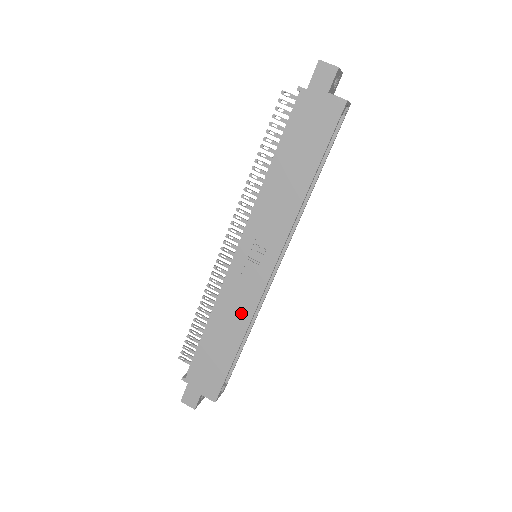
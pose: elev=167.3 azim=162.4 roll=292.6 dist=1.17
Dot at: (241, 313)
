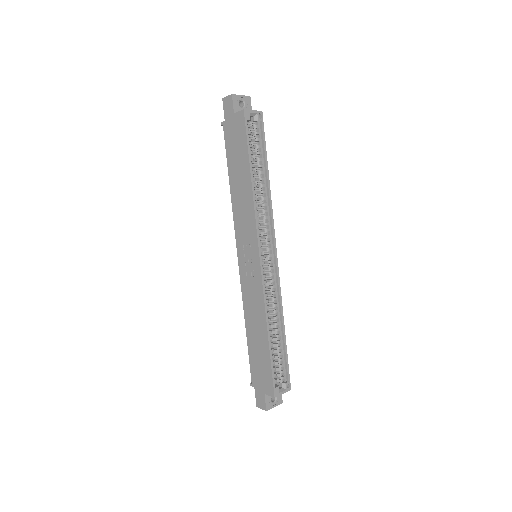
Dot at: (258, 305)
